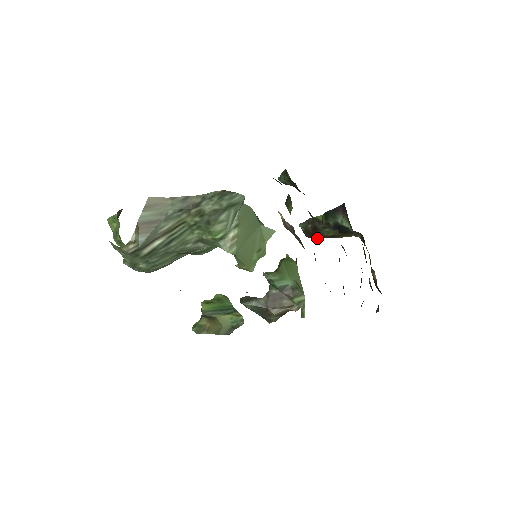
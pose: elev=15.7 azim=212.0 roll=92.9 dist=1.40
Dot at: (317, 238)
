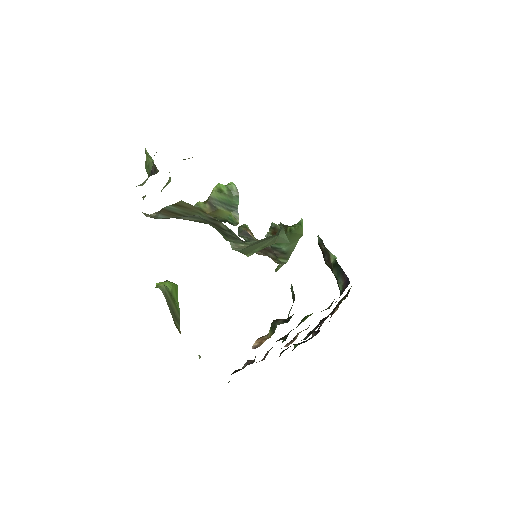
Dot at: occluded
